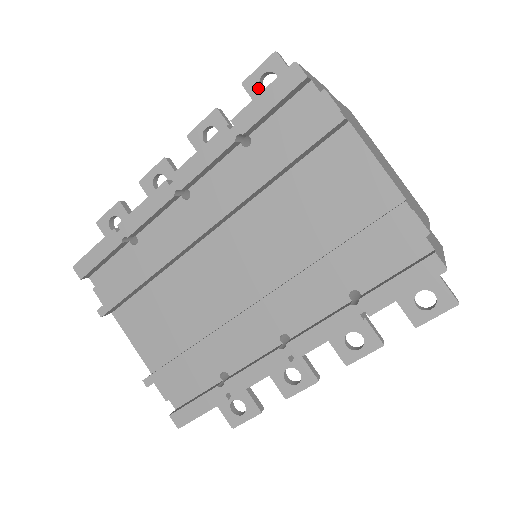
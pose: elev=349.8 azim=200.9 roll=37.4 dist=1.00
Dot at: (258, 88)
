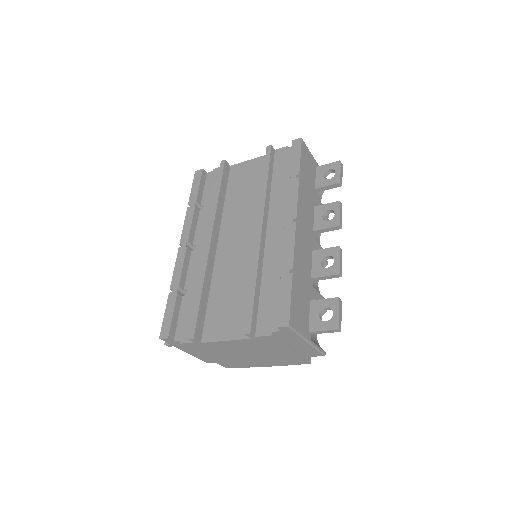
Dot at: occluded
